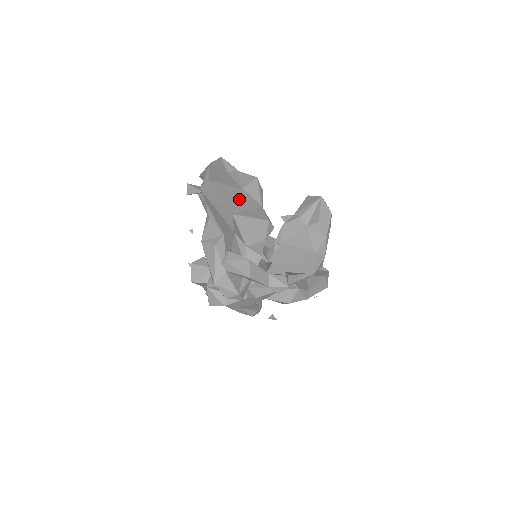
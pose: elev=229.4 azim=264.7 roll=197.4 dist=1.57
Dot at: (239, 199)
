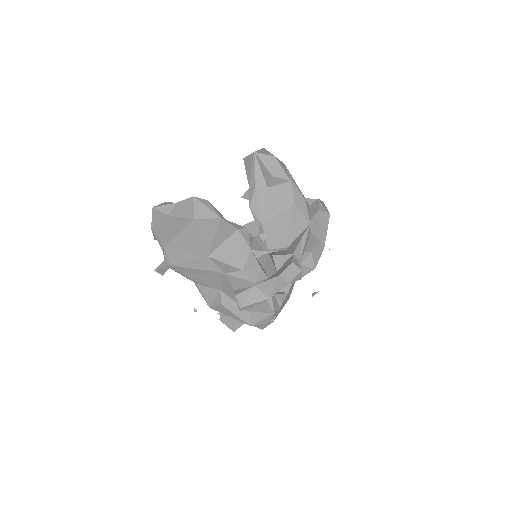
Dot at: (200, 234)
